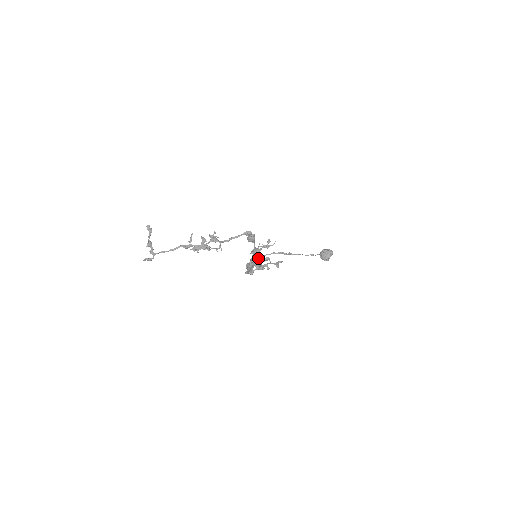
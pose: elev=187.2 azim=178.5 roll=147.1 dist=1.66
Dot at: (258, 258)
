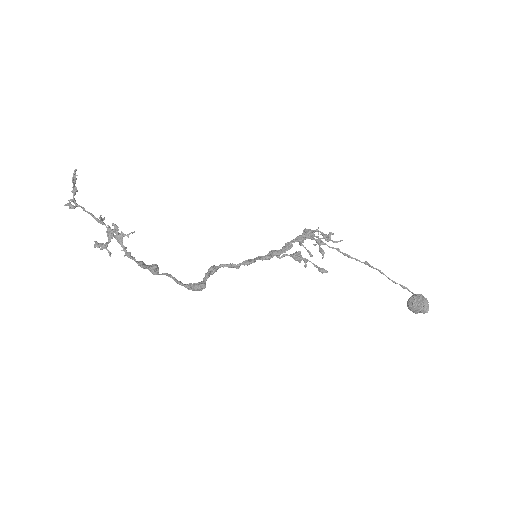
Dot at: (185, 285)
